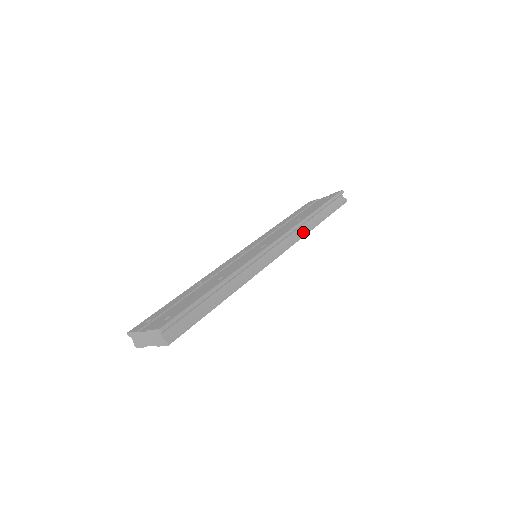
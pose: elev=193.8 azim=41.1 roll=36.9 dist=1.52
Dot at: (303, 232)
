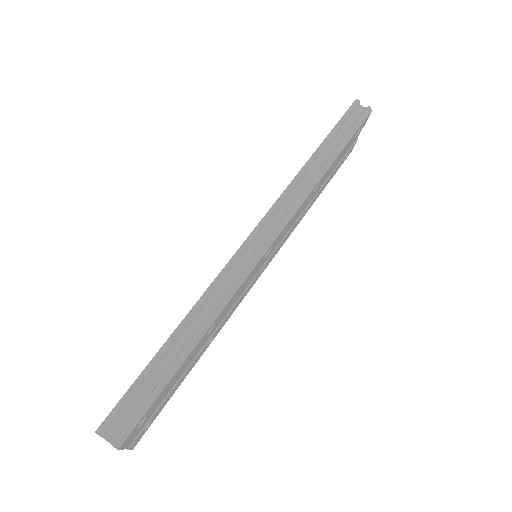
Dot at: (304, 190)
